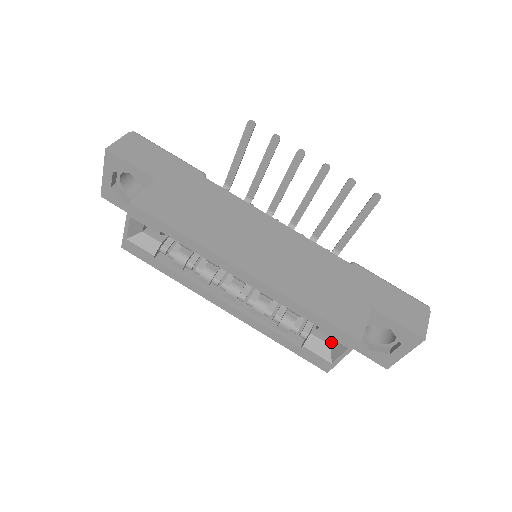
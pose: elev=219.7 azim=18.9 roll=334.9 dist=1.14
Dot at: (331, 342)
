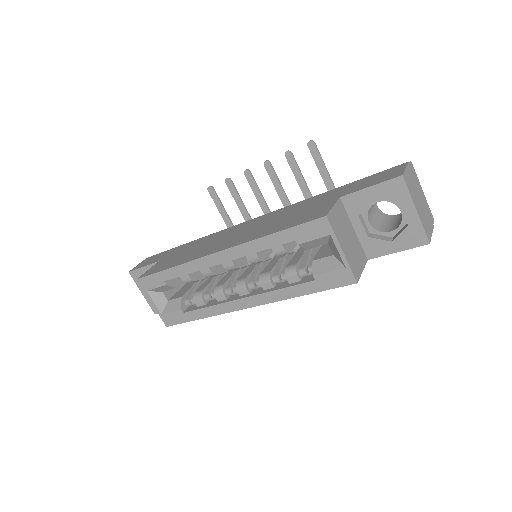
Dot at: (334, 253)
